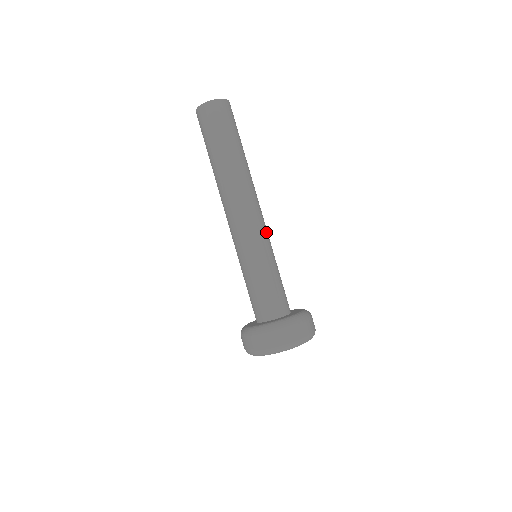
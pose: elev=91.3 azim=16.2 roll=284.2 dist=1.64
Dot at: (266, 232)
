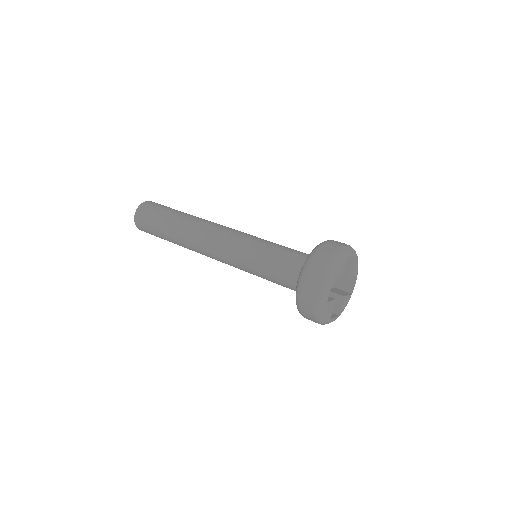
Dot at: occluded
